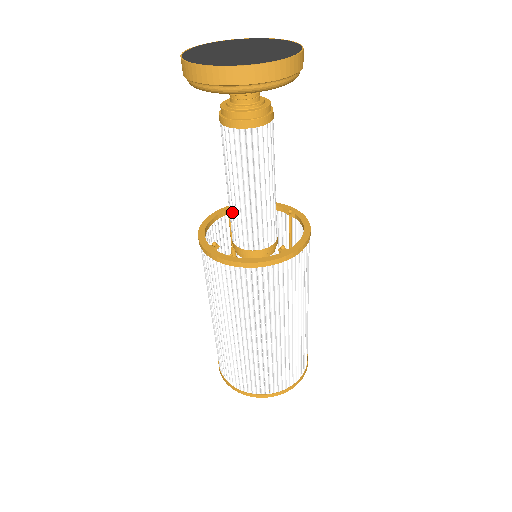
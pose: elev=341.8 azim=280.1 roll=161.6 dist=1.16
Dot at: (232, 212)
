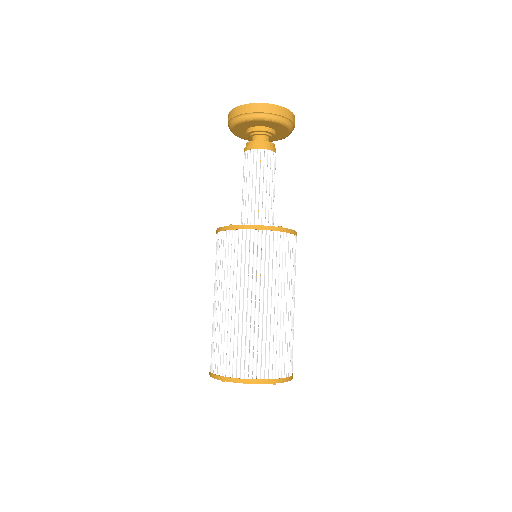
Dot at: (244, 211)
